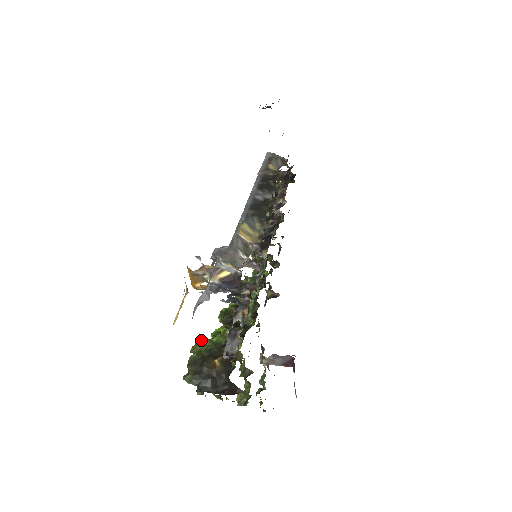
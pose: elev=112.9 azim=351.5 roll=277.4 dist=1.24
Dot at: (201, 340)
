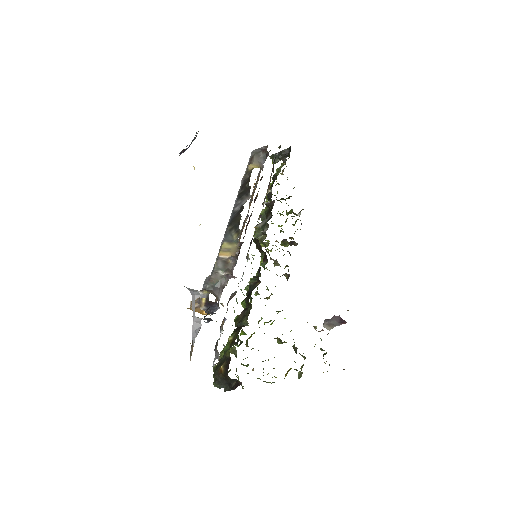
Dot at: (230, 348)
